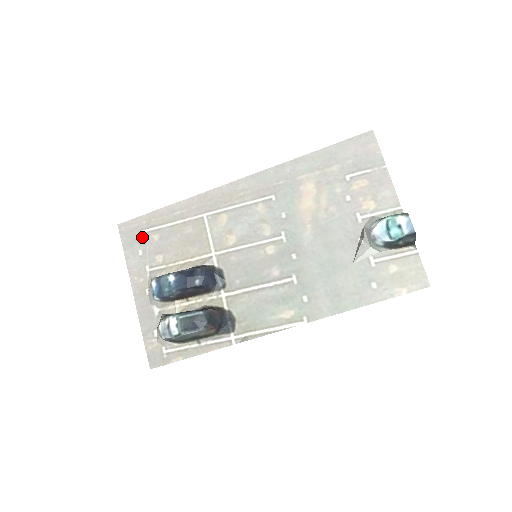
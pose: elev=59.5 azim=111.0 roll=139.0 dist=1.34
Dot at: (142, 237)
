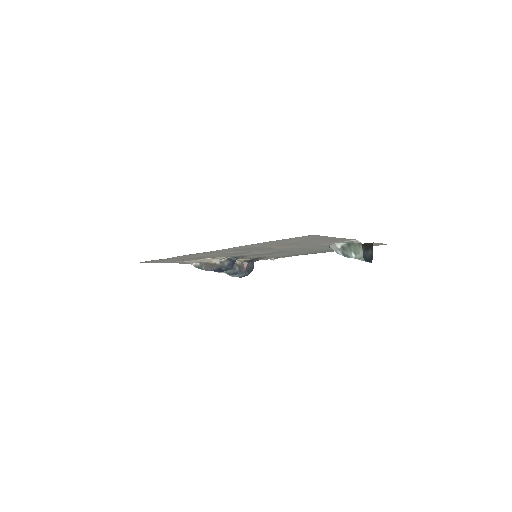
Dot at: (163, 261)
